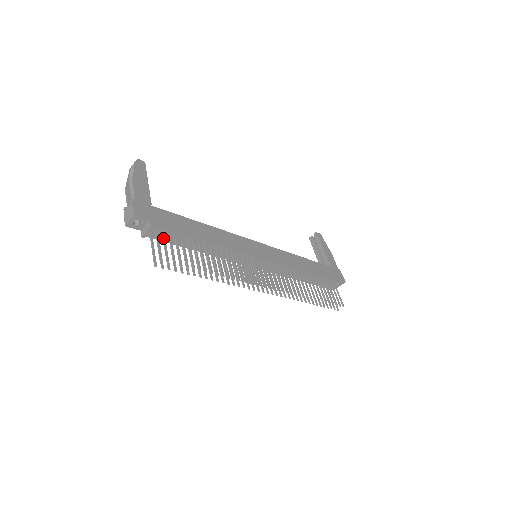
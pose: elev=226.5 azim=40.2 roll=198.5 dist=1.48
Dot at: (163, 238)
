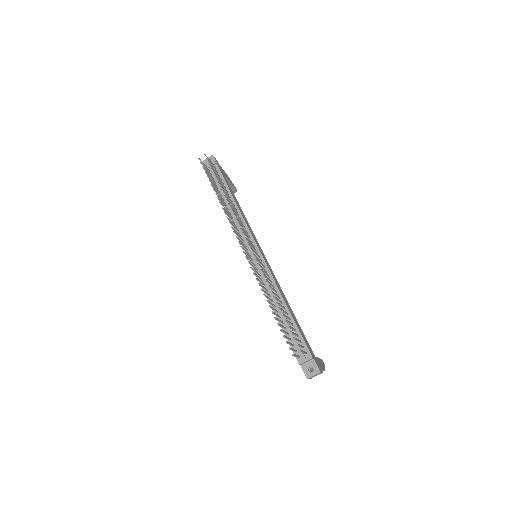
Dot at: (215, 168)
